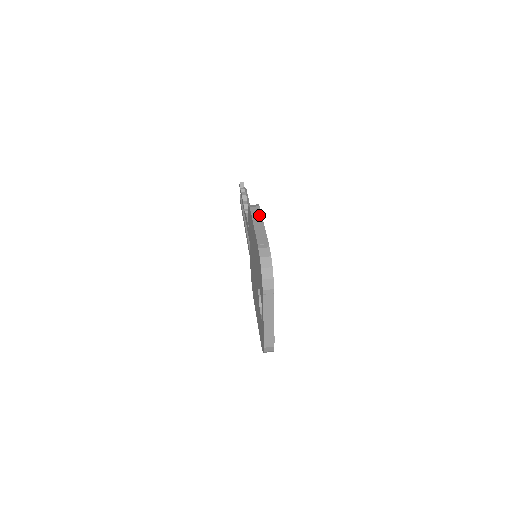
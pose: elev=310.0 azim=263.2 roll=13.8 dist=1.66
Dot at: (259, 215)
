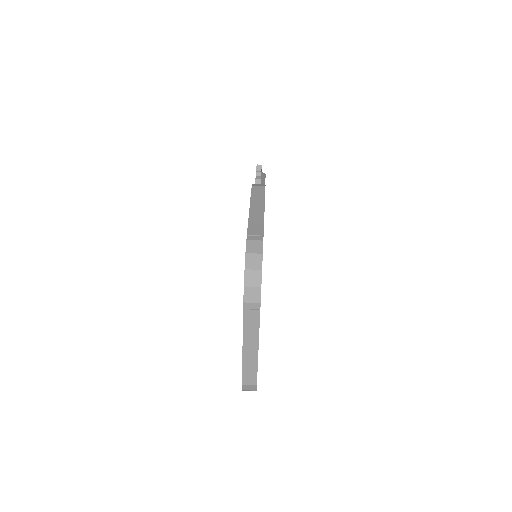
Dot at: (261, 197)
